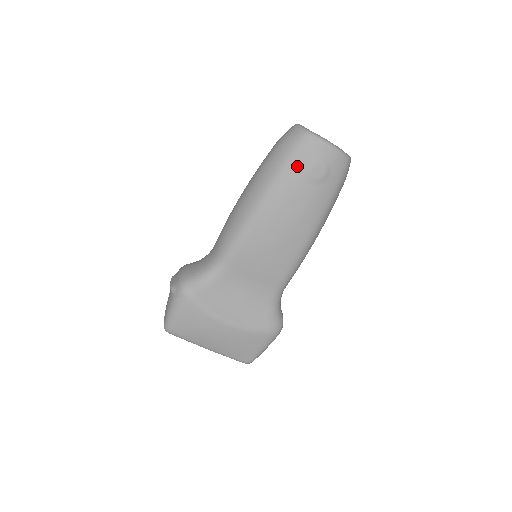
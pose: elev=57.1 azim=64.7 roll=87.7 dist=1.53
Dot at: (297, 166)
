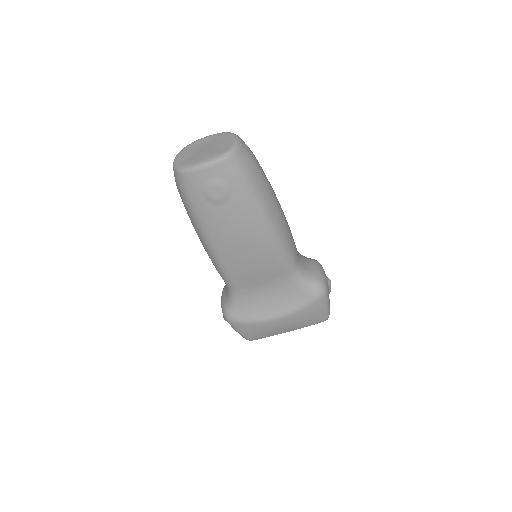
Dot at: (200, 202)
